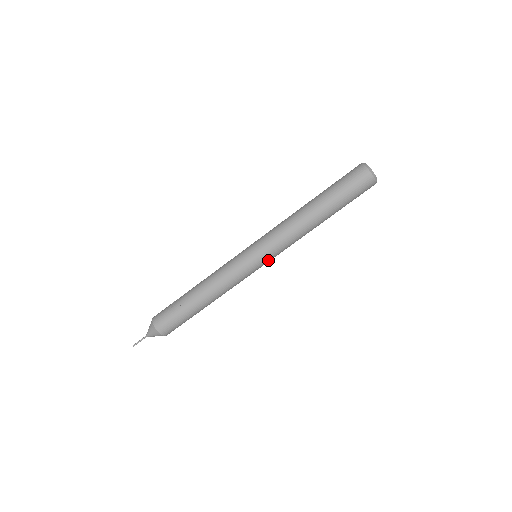
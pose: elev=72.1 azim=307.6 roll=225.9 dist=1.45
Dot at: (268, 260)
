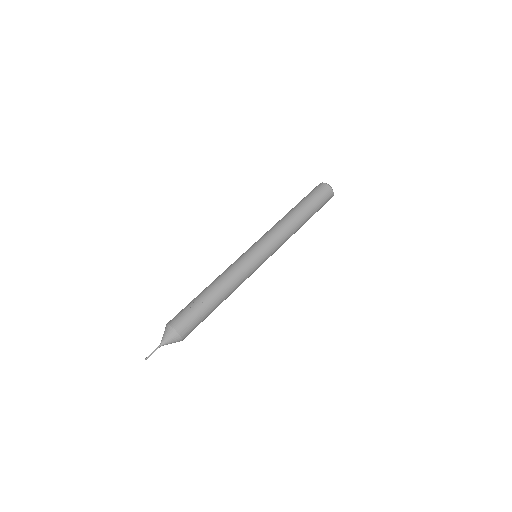
Dot at: occluded
